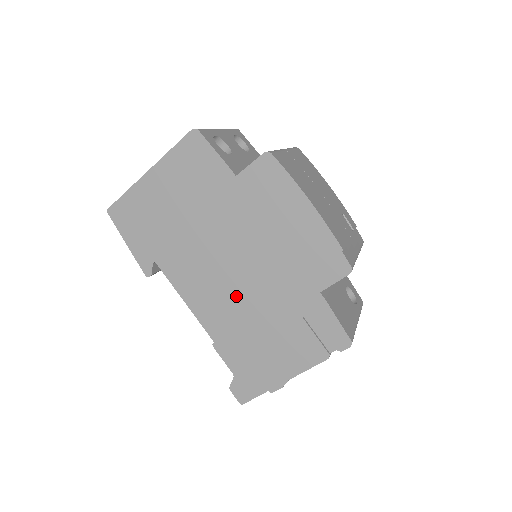
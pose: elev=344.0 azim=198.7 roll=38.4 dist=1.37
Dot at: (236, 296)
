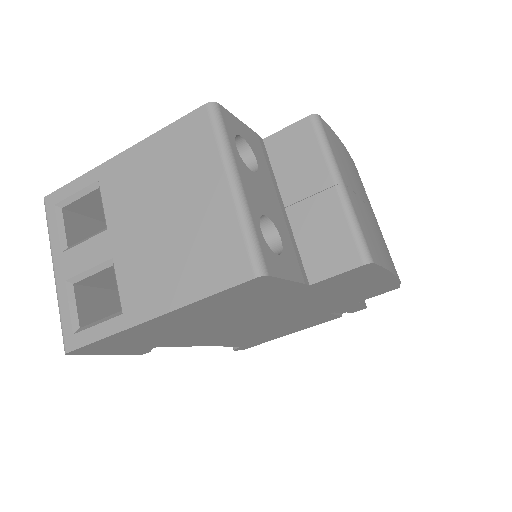
Dot at: (264, 327)
